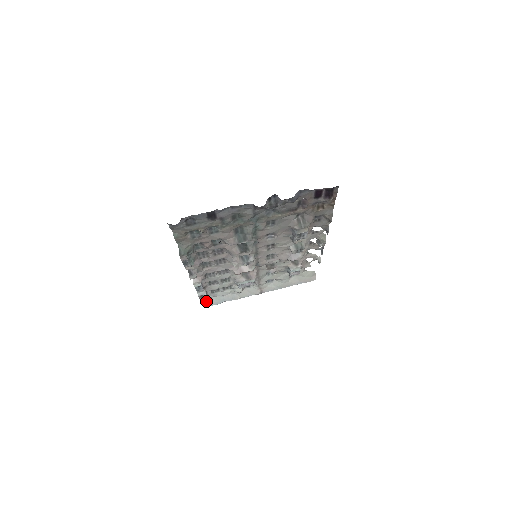
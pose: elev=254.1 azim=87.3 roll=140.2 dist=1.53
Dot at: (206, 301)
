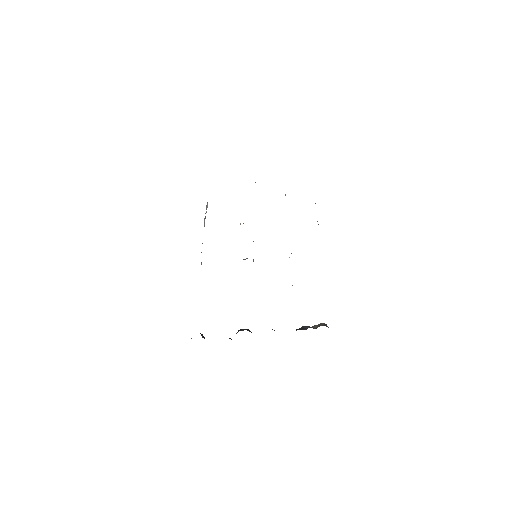
Dot at: occluded
